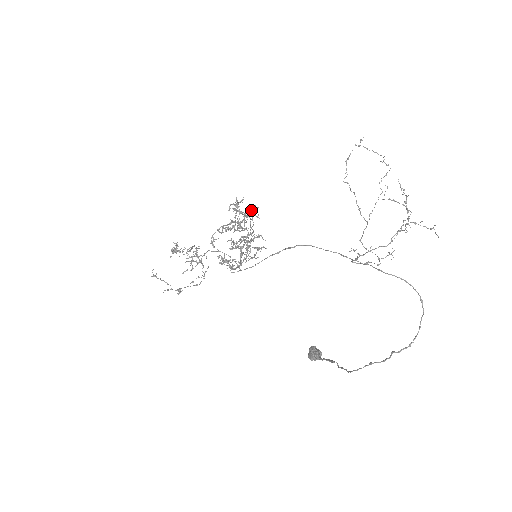
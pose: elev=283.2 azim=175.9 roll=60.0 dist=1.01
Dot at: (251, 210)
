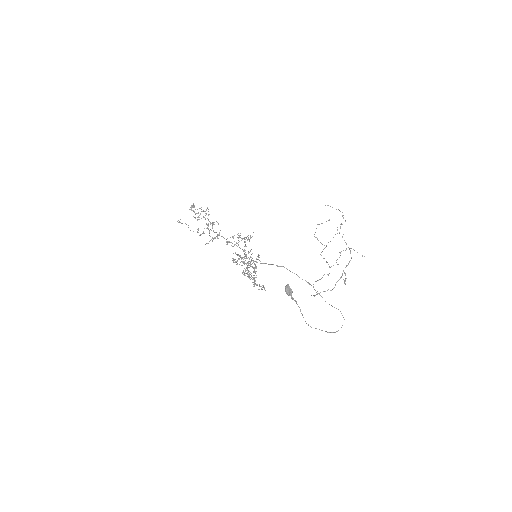
Dot at: occluded
